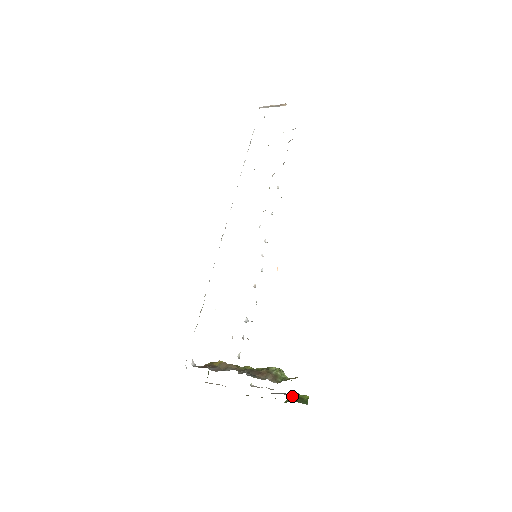
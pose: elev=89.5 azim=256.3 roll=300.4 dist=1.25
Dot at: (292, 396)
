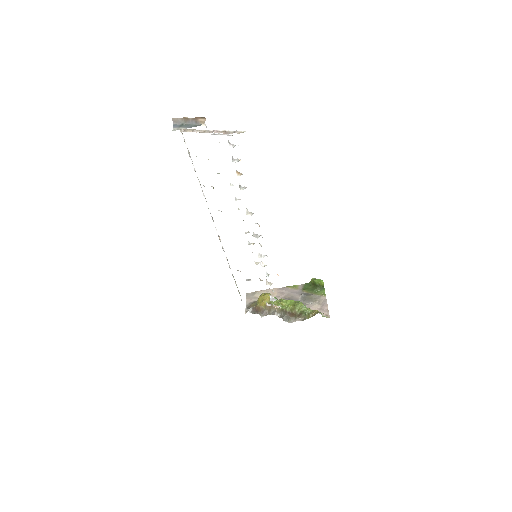
Dot at: (313, 282)
